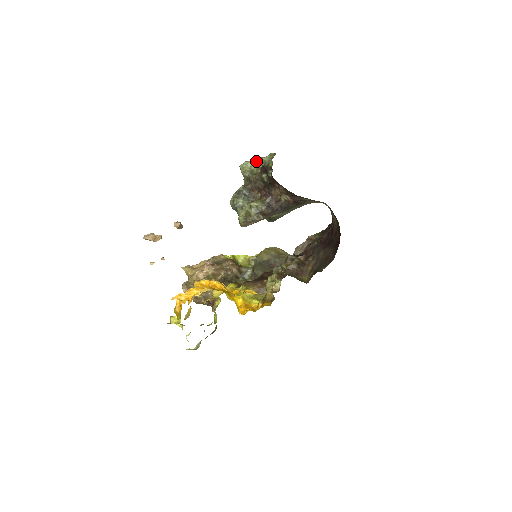
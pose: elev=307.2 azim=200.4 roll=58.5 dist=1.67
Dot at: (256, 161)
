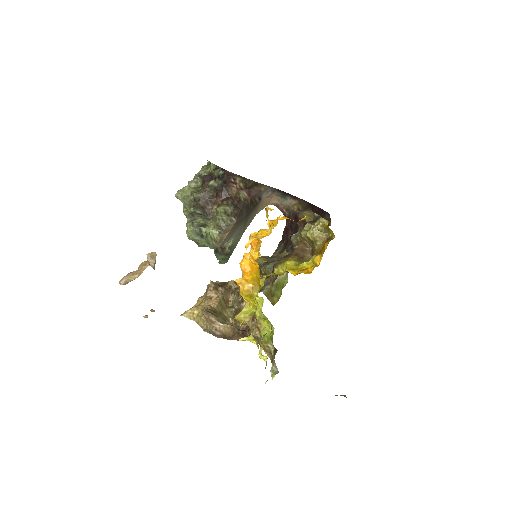
Dot at: (190, 183)
